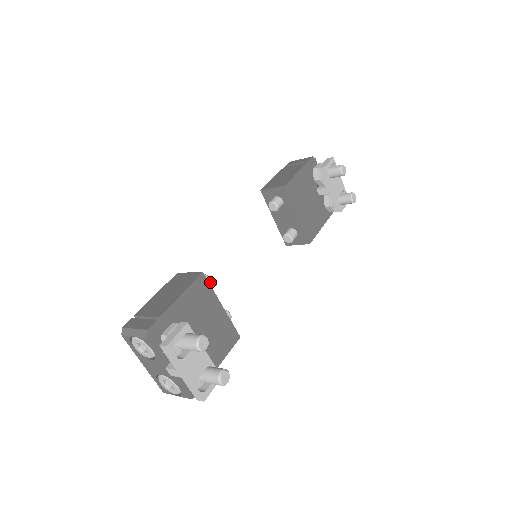
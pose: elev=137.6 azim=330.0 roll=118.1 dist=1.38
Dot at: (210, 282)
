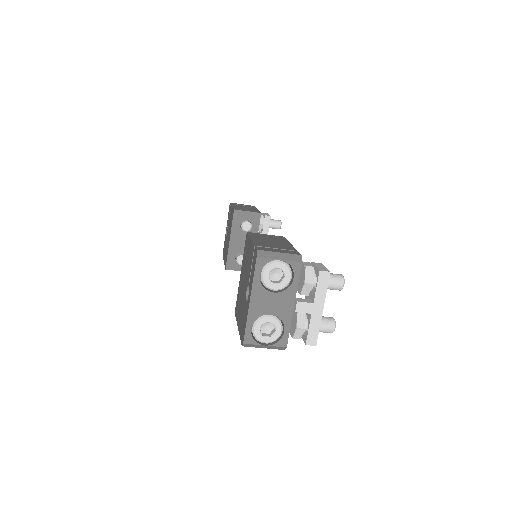
Dot at: occluded
